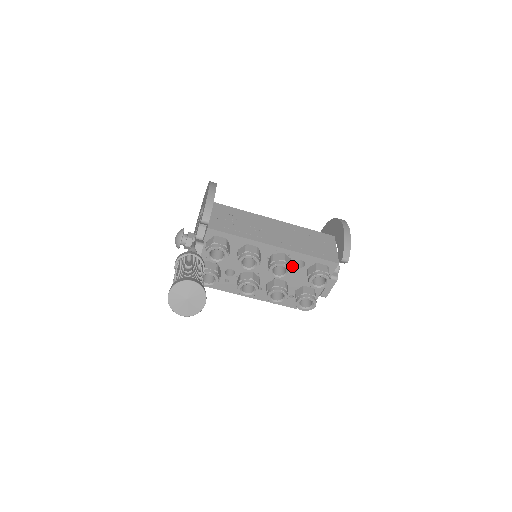
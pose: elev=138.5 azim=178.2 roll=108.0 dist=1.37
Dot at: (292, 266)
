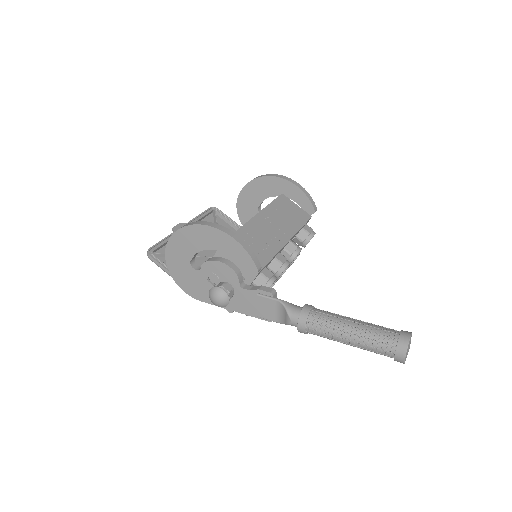
Dot at: occluded
